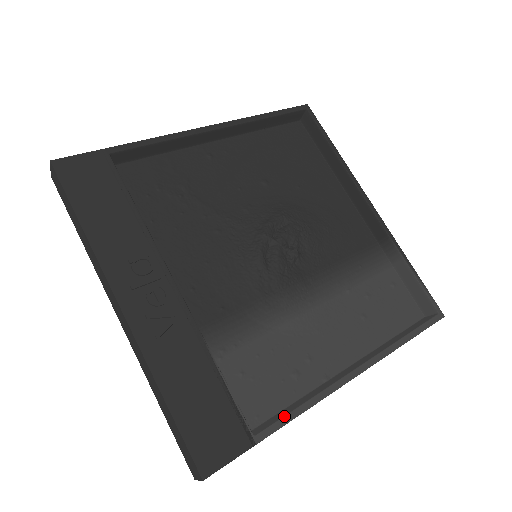
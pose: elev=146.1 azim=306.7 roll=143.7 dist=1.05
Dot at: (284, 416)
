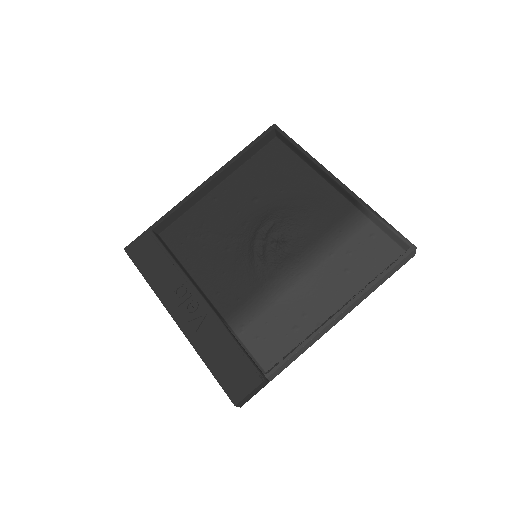
Dot at: (282, 358)
